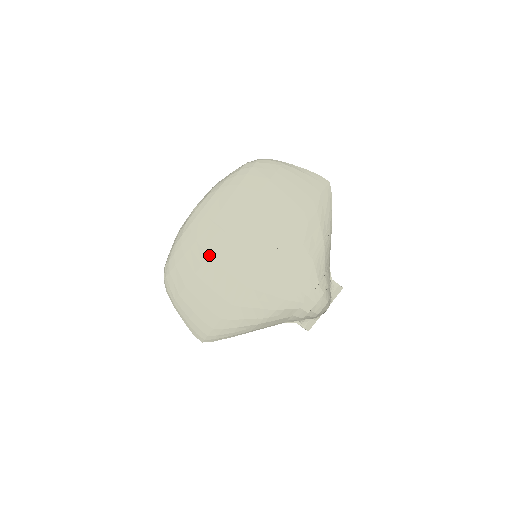
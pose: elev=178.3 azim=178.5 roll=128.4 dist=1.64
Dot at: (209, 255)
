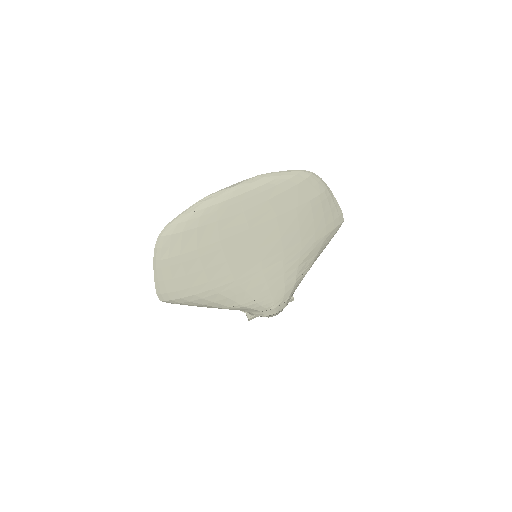
Dot at: (221, 240)
